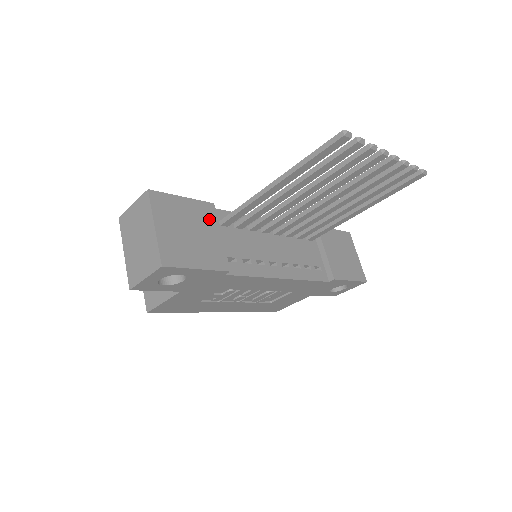
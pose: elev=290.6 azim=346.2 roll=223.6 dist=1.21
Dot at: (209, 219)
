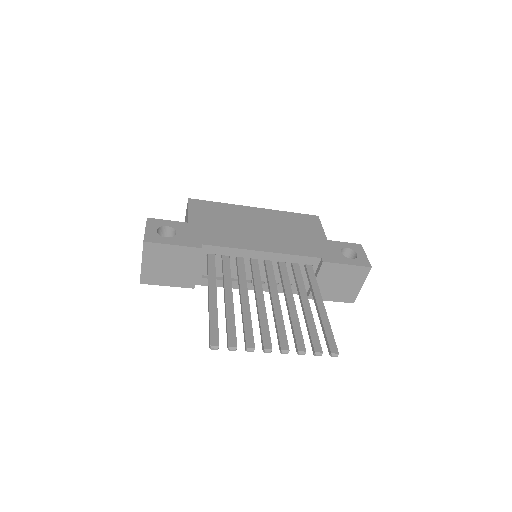
Dot at: (191, 258)
